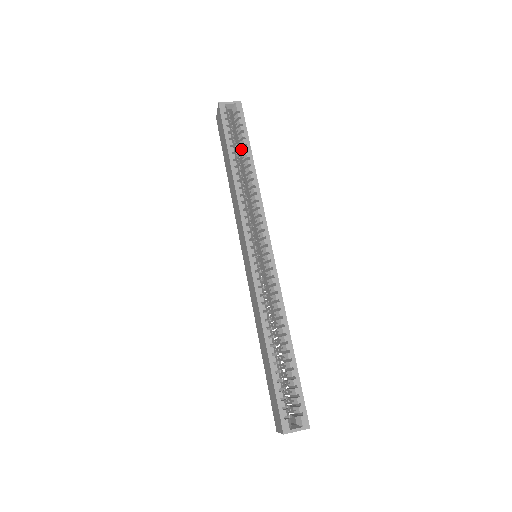
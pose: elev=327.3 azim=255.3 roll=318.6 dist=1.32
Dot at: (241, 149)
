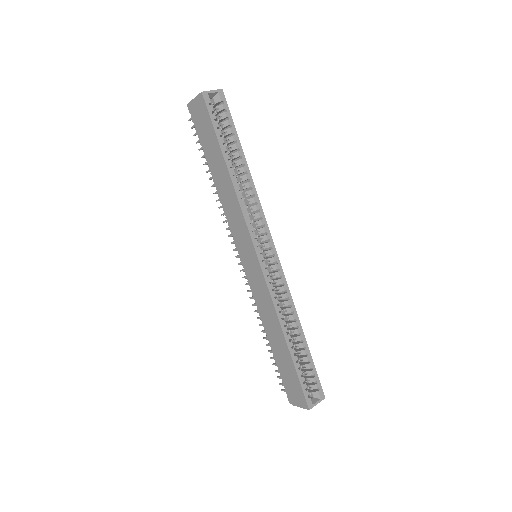
Dot at: (230, 146)
